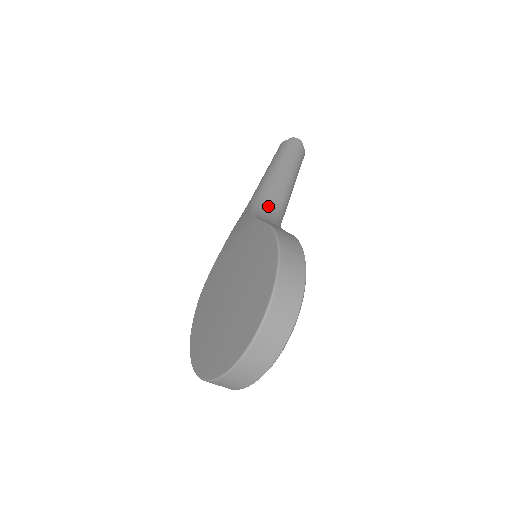
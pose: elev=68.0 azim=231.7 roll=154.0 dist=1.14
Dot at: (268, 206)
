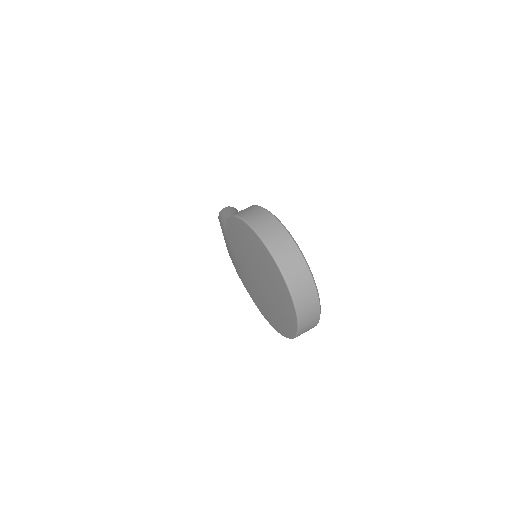
Dot at: occluded
